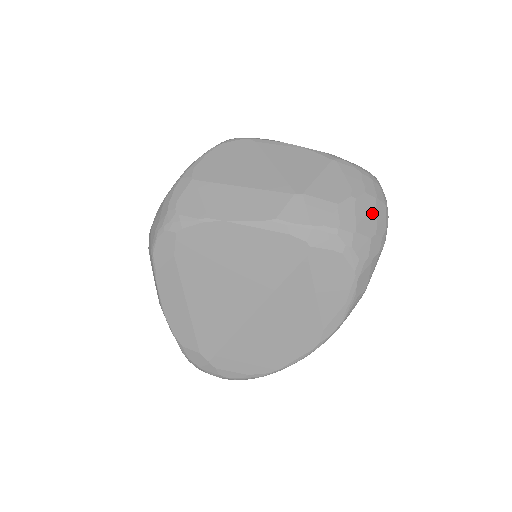
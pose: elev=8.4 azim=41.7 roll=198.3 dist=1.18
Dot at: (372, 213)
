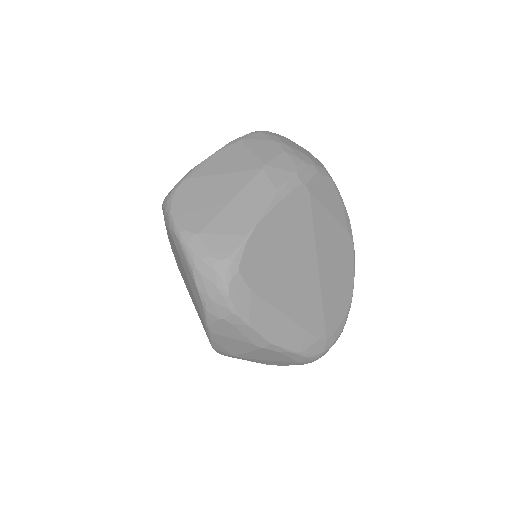
Dot at: (294, 144)
